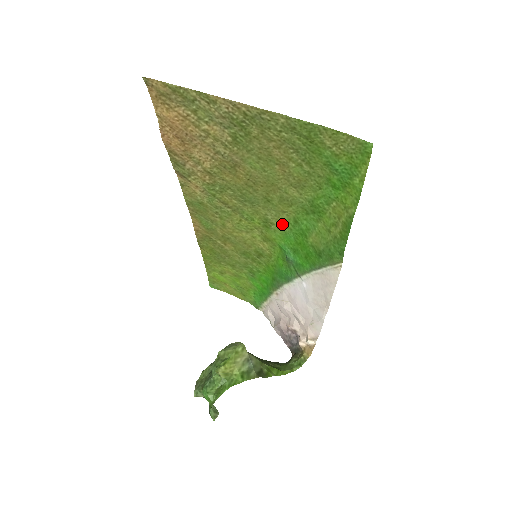
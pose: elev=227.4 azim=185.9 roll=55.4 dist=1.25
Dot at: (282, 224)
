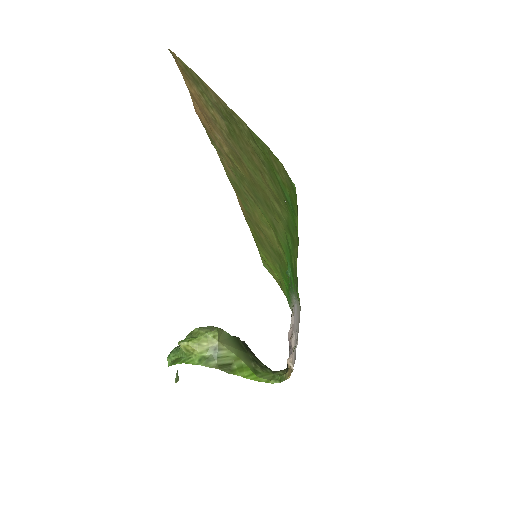
Dot at: (282, 235)
